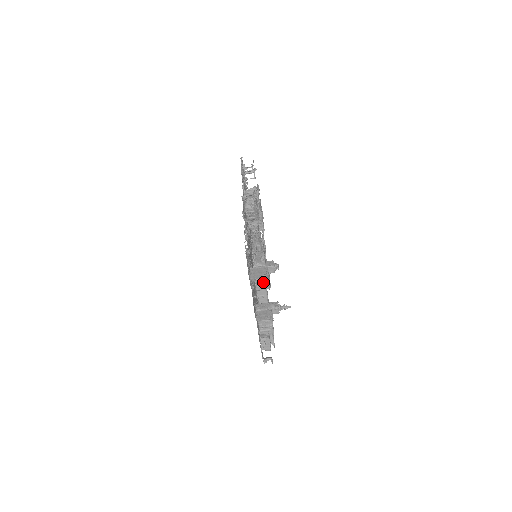
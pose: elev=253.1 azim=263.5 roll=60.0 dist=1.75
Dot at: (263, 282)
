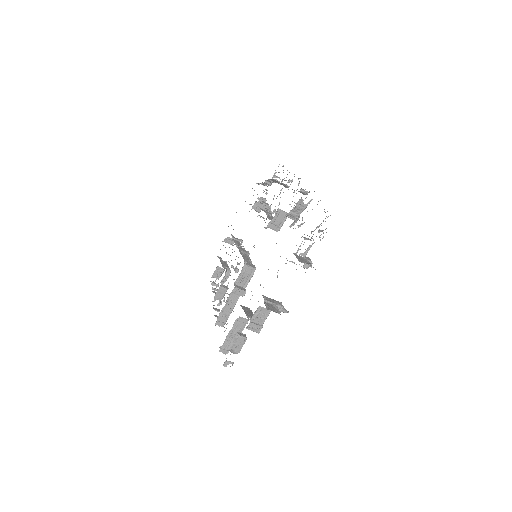
Dot at: (240, 287)
